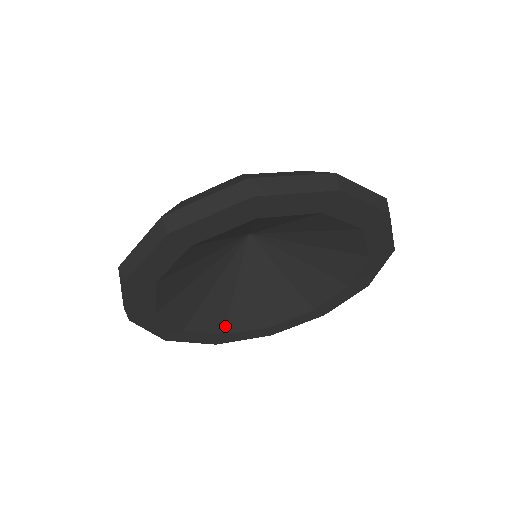
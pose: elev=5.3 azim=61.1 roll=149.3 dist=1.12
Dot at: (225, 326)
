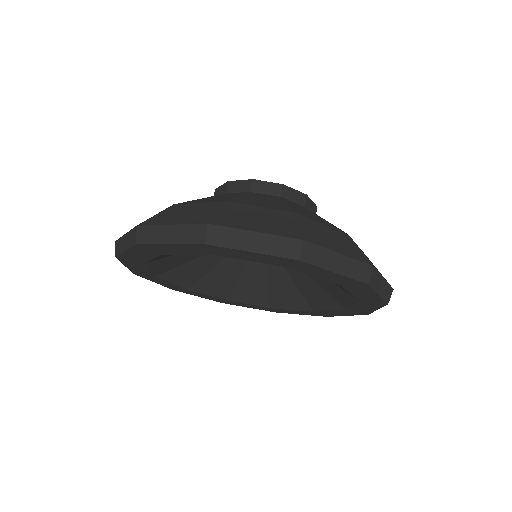
Dot at: (270, 302)
